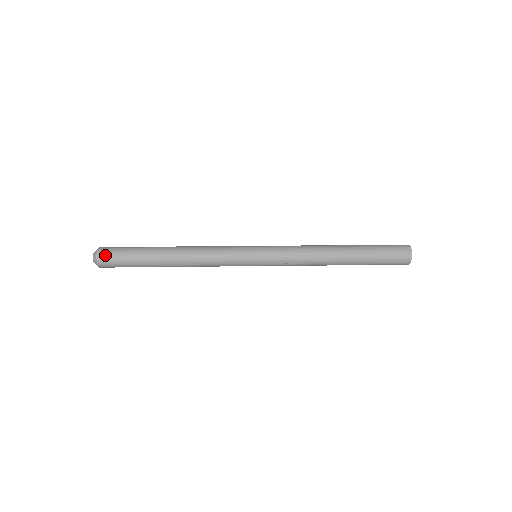
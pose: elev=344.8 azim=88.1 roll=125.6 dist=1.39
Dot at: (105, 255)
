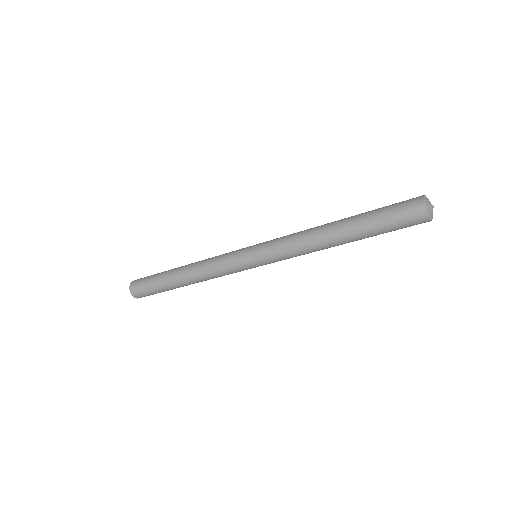
Dot at: (135, 284)
